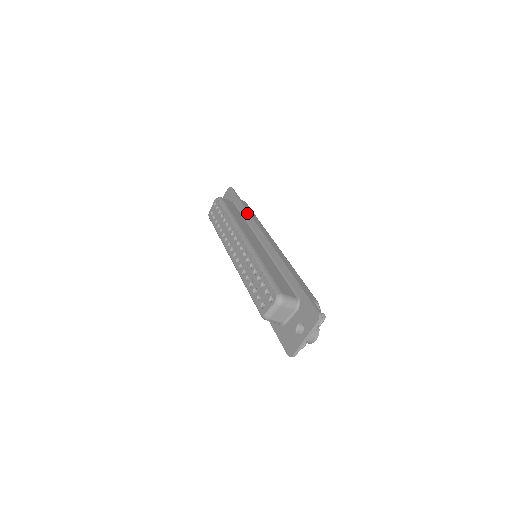
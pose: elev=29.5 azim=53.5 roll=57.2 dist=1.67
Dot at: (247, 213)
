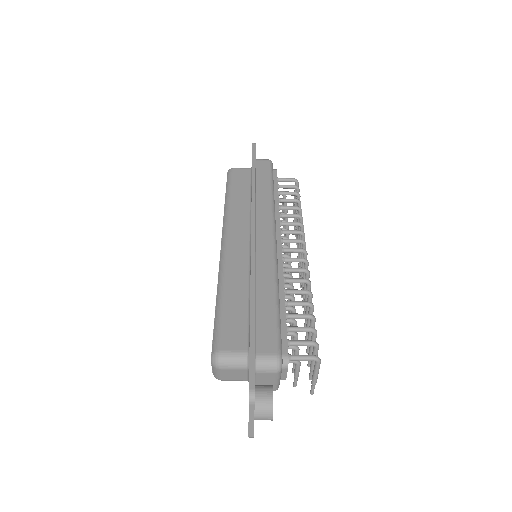
Dot at: occluded
